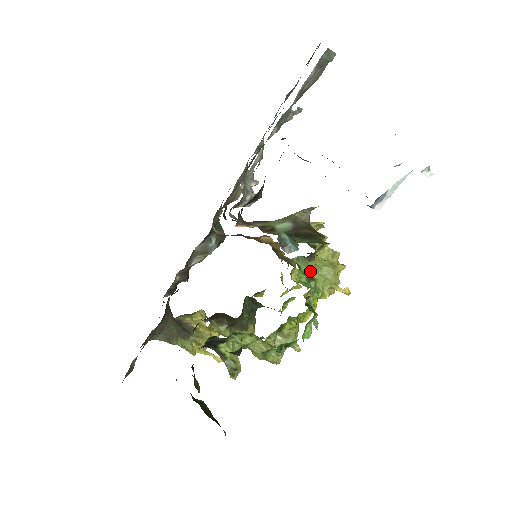
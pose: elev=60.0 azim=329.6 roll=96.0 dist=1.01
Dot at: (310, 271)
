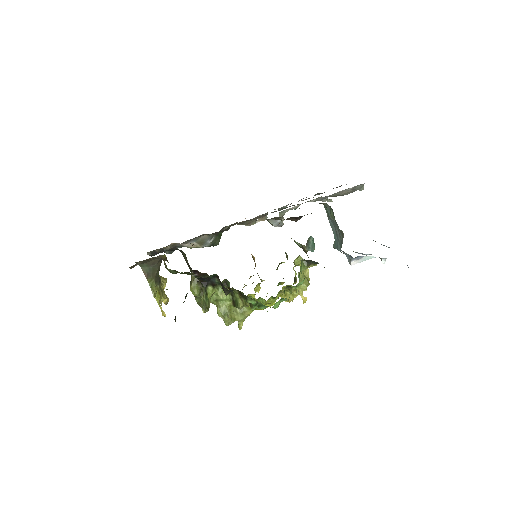
Dot at: (300, 273)
